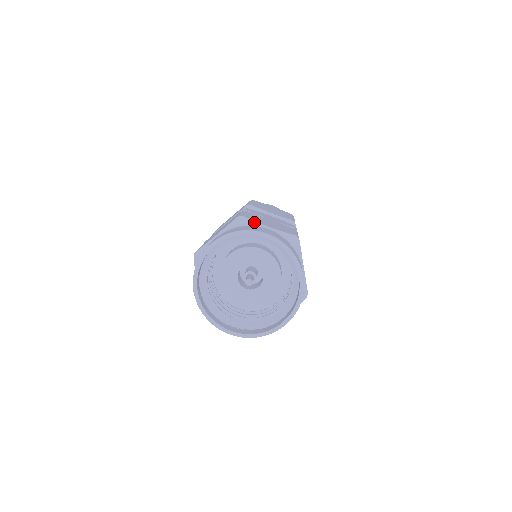
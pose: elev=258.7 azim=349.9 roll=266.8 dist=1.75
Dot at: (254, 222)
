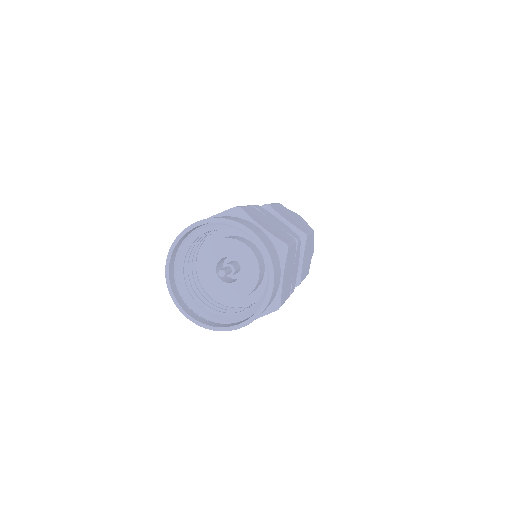
Dot at: (248, 217)
